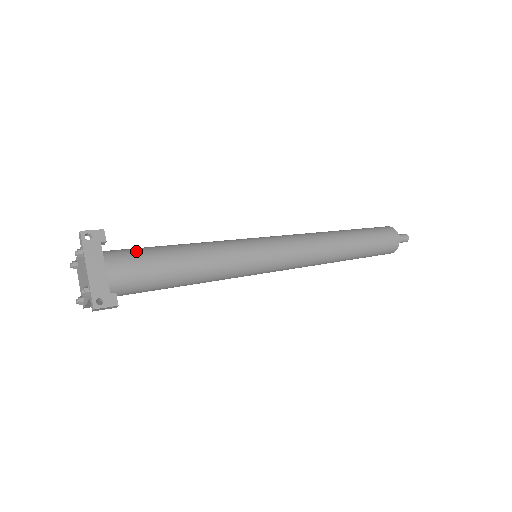
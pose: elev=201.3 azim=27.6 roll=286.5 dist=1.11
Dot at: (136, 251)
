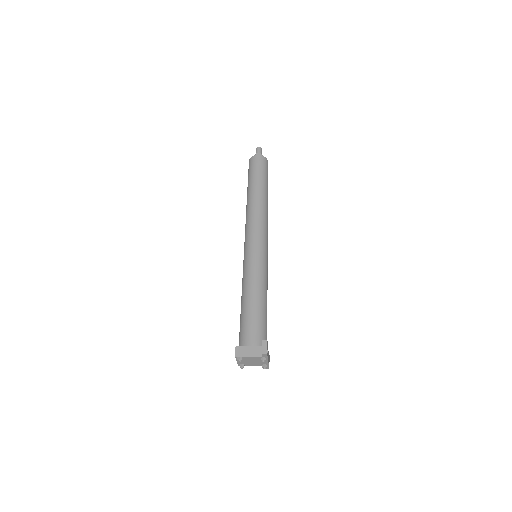
Dot at: (263, 328)
